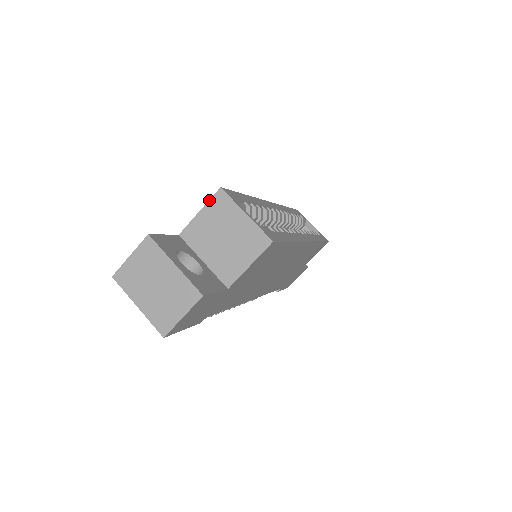
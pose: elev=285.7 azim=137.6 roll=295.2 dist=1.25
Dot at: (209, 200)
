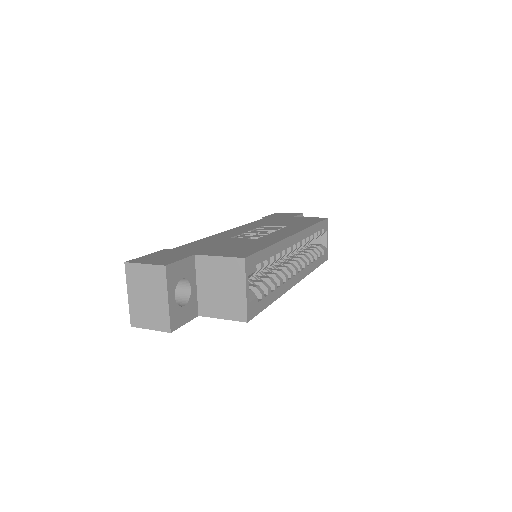
Dot at: (231, 257)
